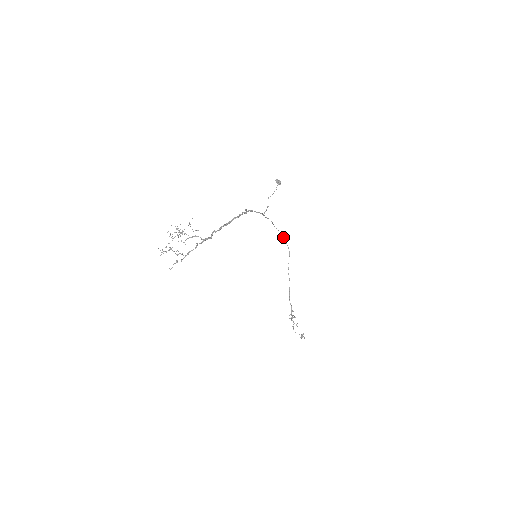
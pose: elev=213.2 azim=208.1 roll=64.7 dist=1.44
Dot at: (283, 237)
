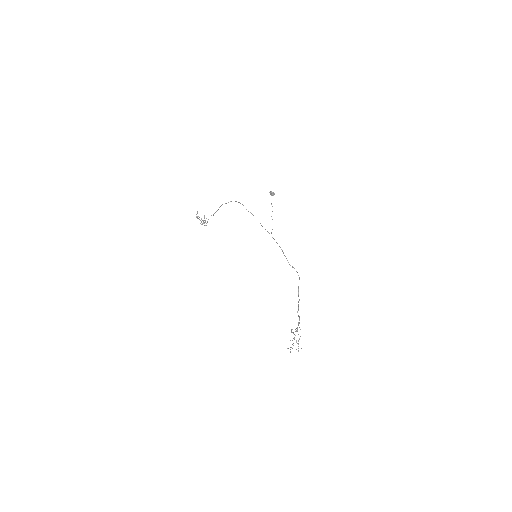
Dot at: (240, 203)
